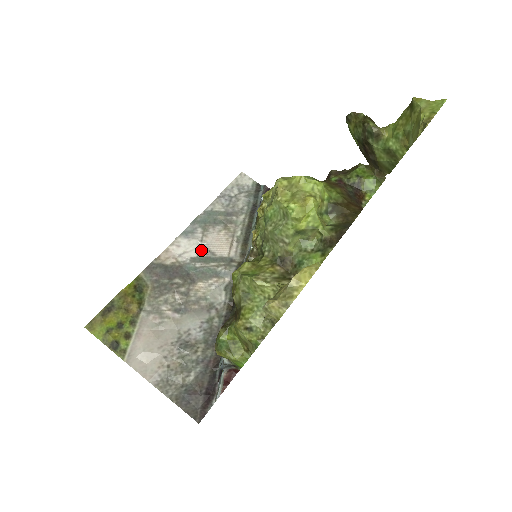
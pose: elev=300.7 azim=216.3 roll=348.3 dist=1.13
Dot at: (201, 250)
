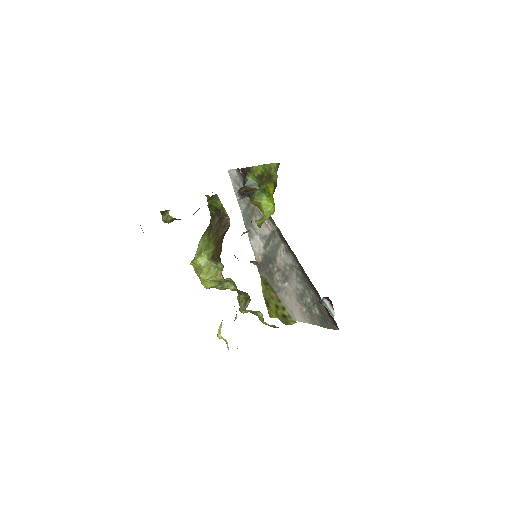
Dot at: (262, 239)
